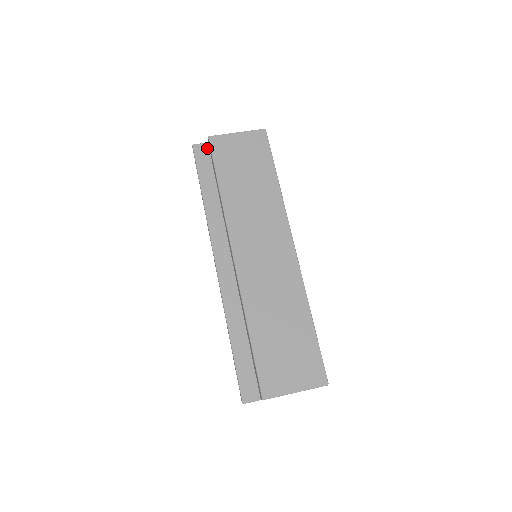
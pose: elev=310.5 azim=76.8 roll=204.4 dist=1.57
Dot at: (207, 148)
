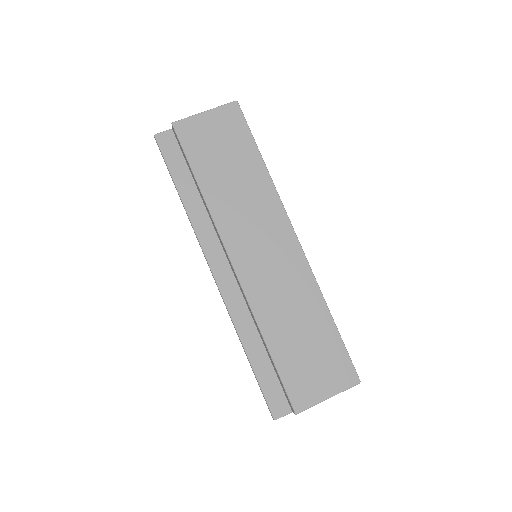
Dot at: (172, 136)
